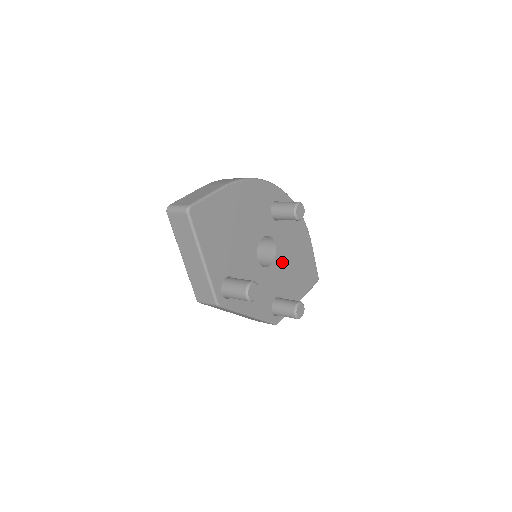
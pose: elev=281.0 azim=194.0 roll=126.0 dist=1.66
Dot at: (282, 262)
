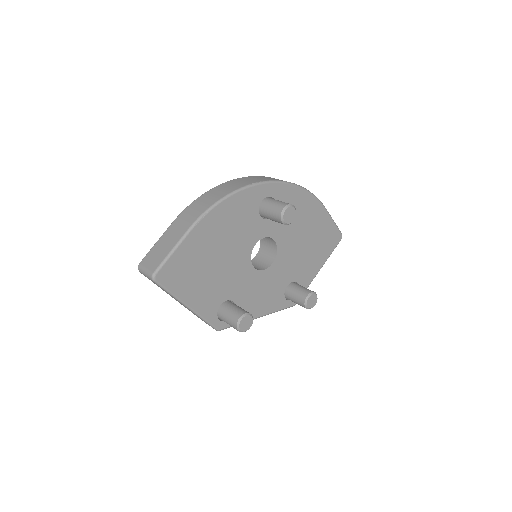
Dot at: (288, 250)
